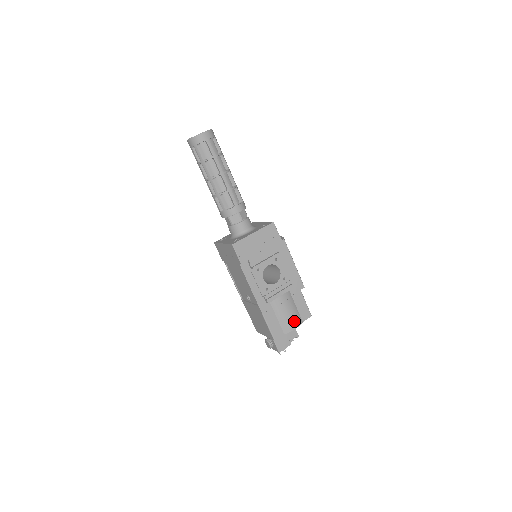
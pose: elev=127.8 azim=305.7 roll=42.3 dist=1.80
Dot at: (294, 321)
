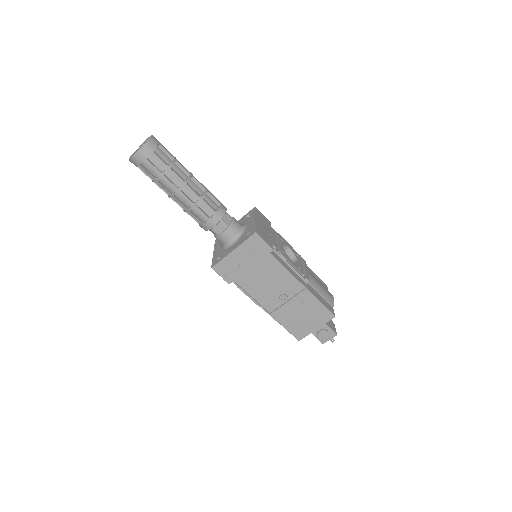
Dot at: (328, 292)
